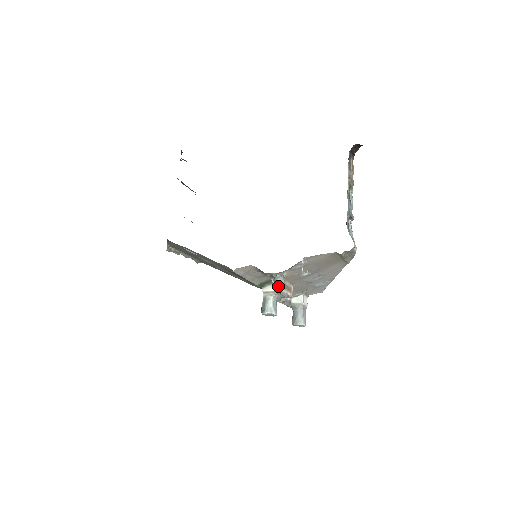
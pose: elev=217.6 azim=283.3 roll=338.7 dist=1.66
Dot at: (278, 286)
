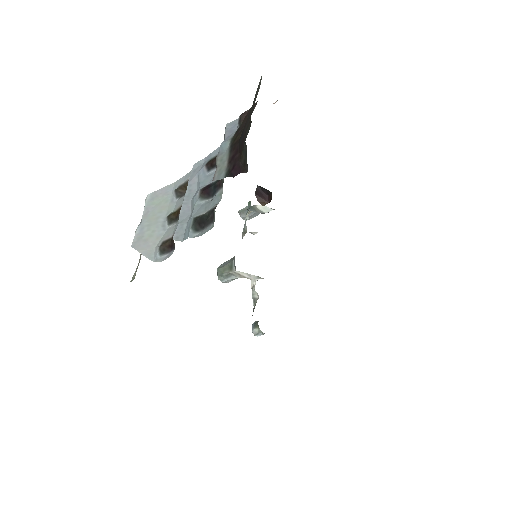
Dot at: (256, 331)
